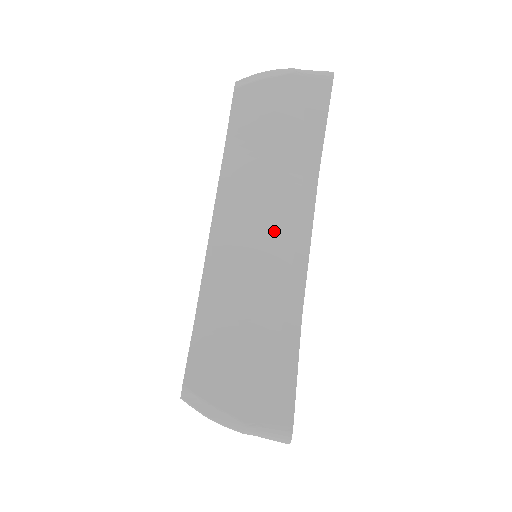
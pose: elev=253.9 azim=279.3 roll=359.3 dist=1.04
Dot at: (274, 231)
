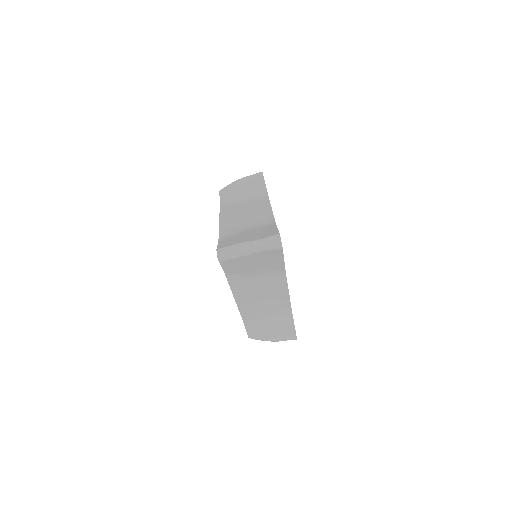
Dot at: (252, 211)
